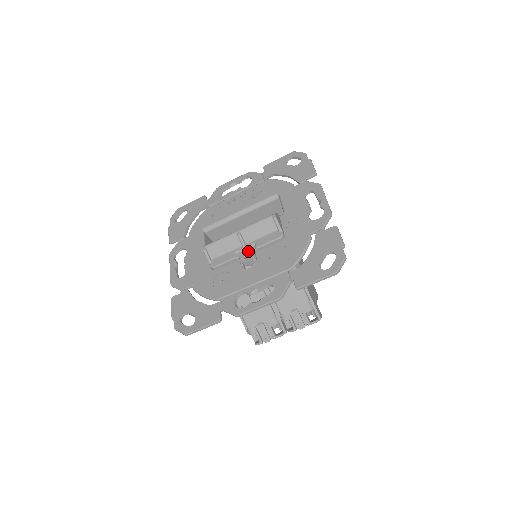
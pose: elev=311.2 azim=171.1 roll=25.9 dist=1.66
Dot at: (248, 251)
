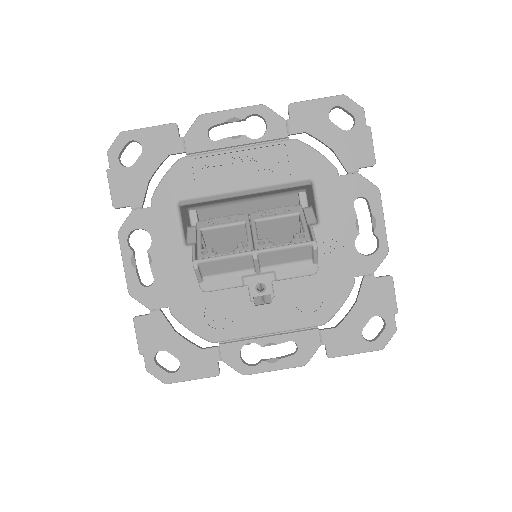
Dot at: (263, 280)
